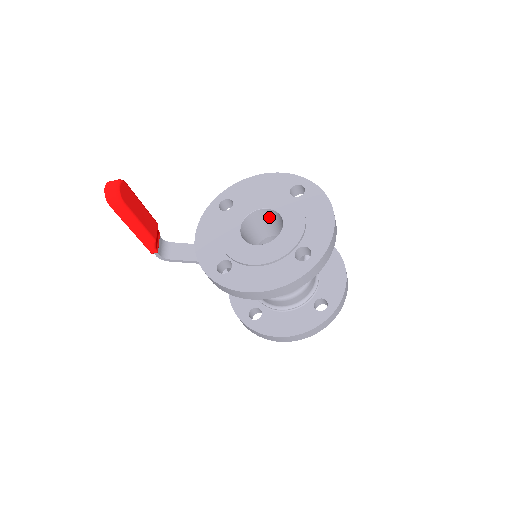
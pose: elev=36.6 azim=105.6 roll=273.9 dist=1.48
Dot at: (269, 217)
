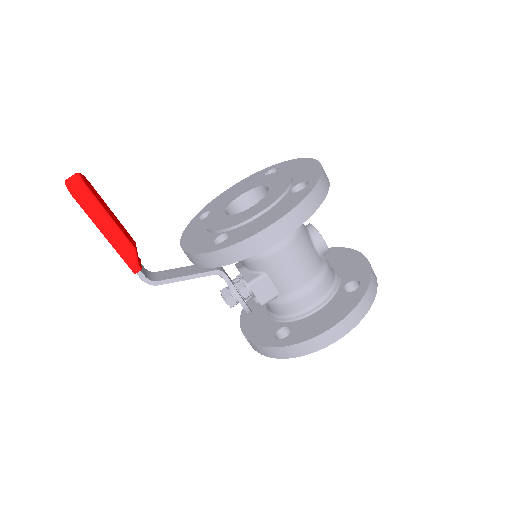
Dot at: (253, 203)
